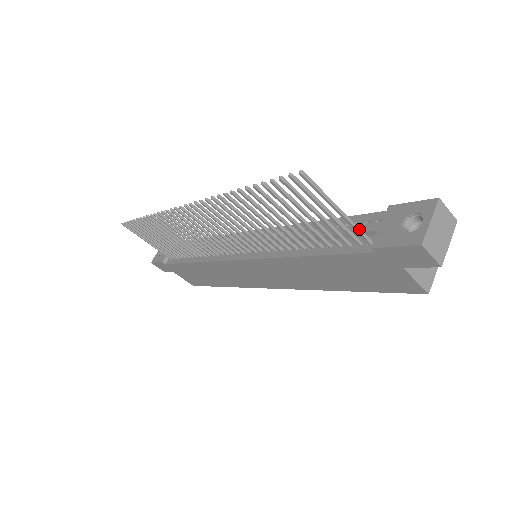
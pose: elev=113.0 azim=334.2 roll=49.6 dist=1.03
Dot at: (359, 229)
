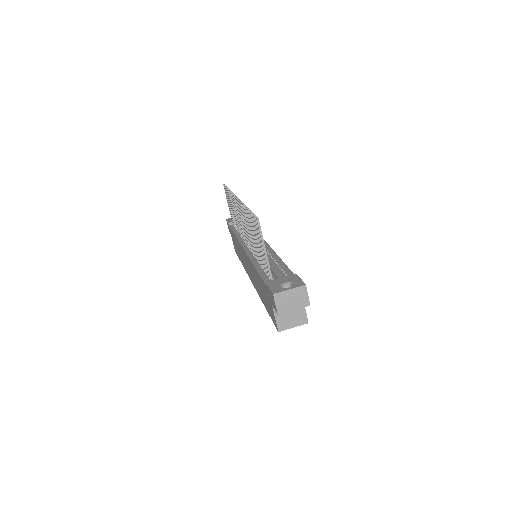
Dot at: (270, 270)
